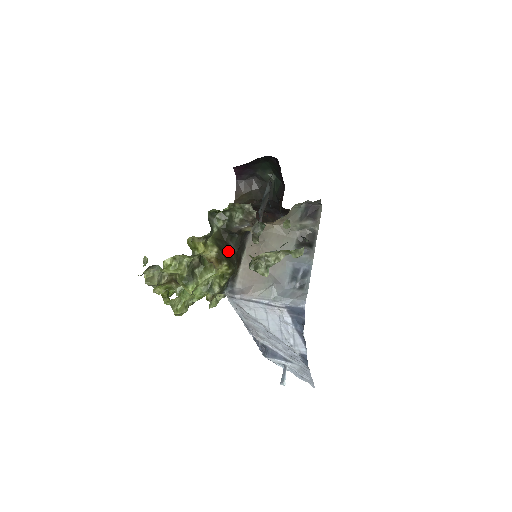
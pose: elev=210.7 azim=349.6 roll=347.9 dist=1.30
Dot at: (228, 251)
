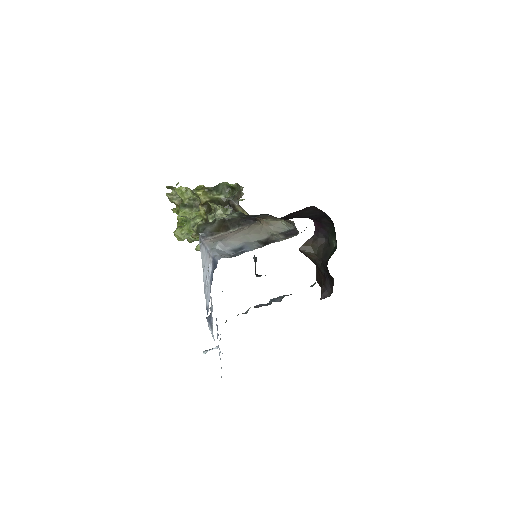
Dot at: occluded
